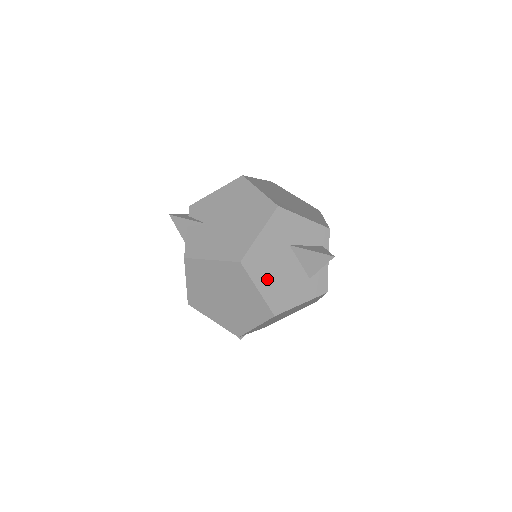
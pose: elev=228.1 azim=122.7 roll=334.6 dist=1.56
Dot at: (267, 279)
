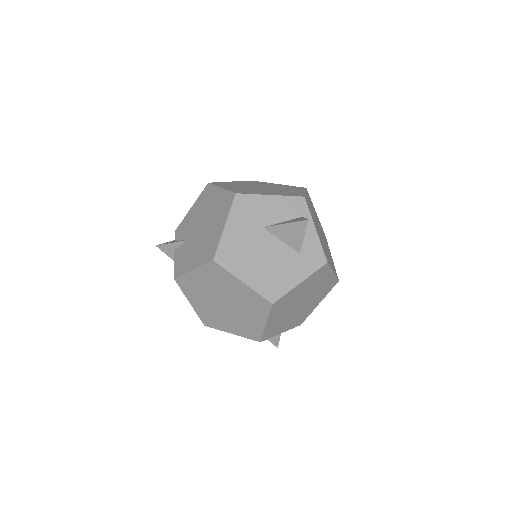
Dot at: (250, 269)
